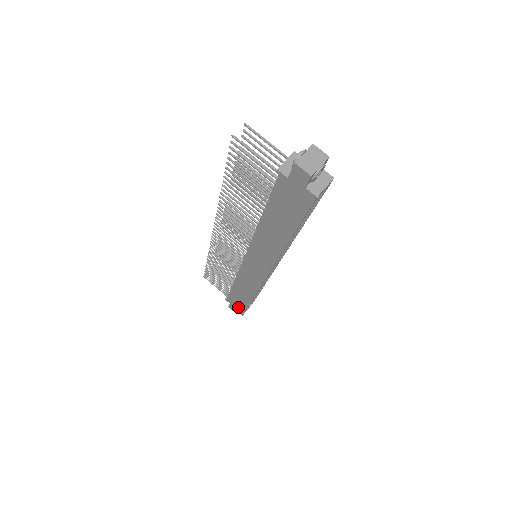
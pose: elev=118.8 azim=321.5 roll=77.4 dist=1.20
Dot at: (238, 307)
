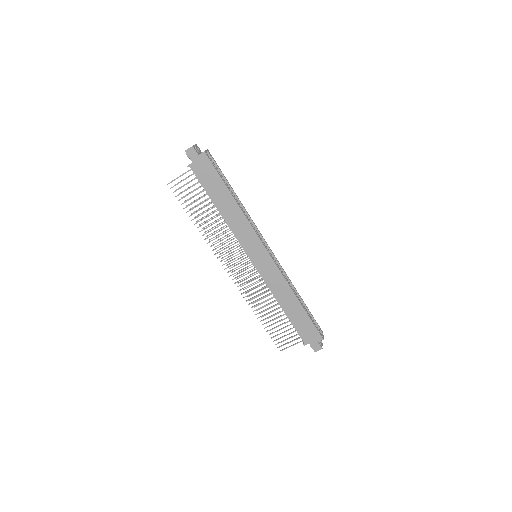
Dot at: (312, 334)
